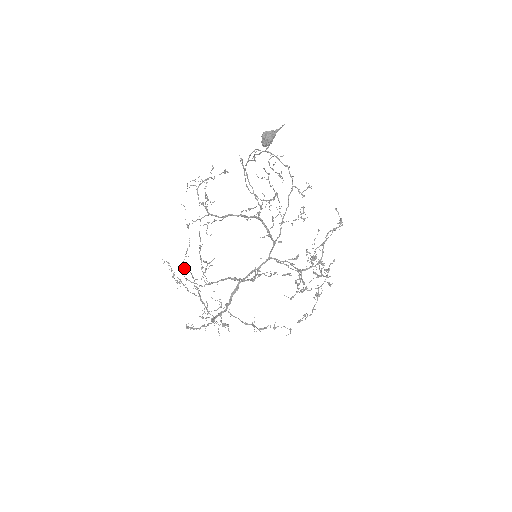
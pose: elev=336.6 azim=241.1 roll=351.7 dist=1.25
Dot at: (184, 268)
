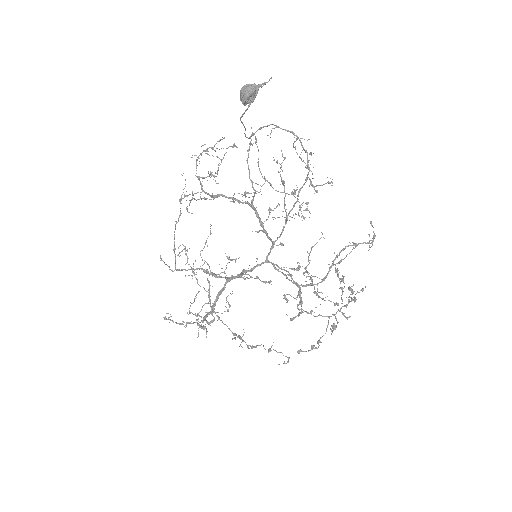
Dot at: (201, 257)
